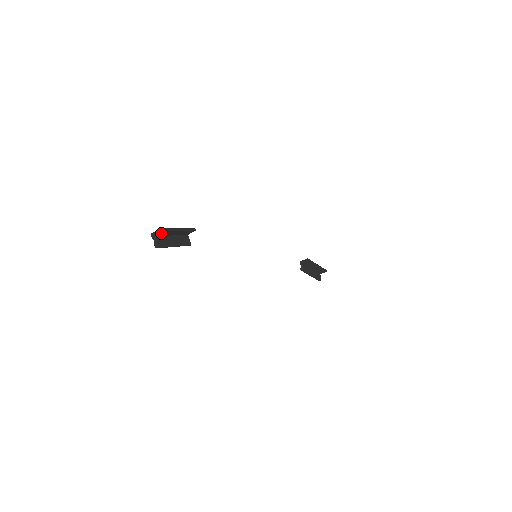
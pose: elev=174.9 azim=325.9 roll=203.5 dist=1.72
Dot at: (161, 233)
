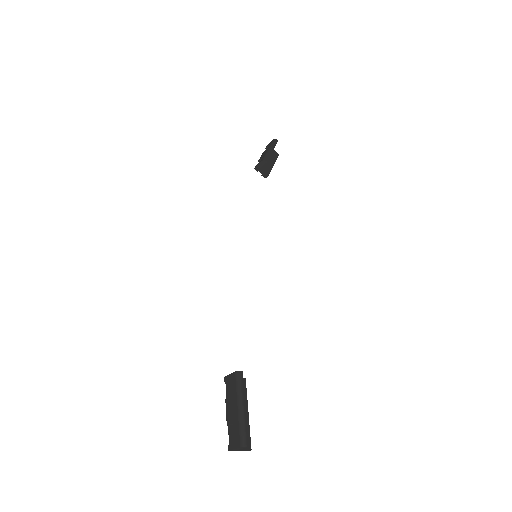
Dot at: (243, 444)
